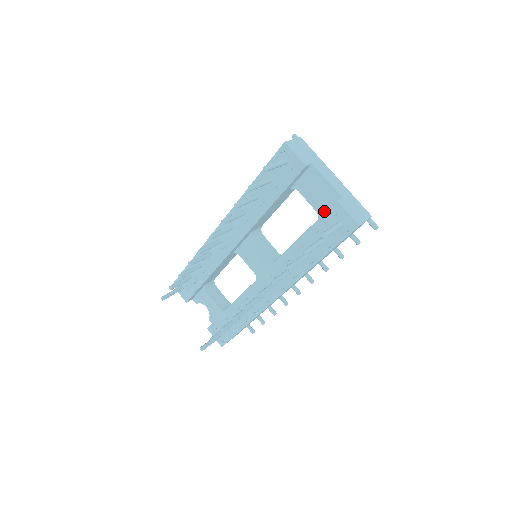
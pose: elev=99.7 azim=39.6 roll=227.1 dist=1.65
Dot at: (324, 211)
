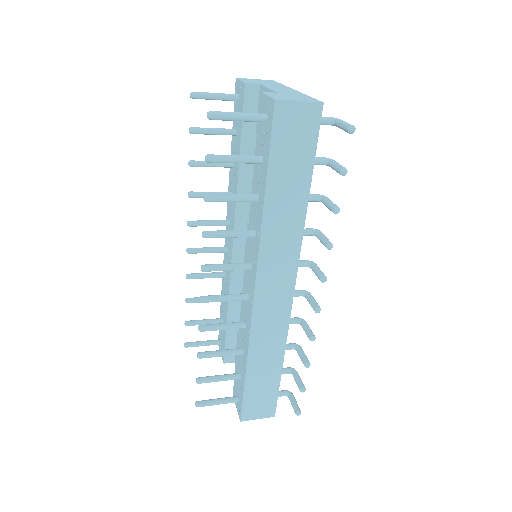
Dot at: occluded
